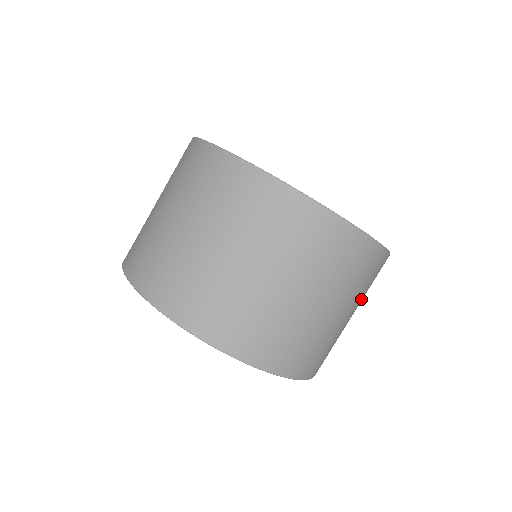
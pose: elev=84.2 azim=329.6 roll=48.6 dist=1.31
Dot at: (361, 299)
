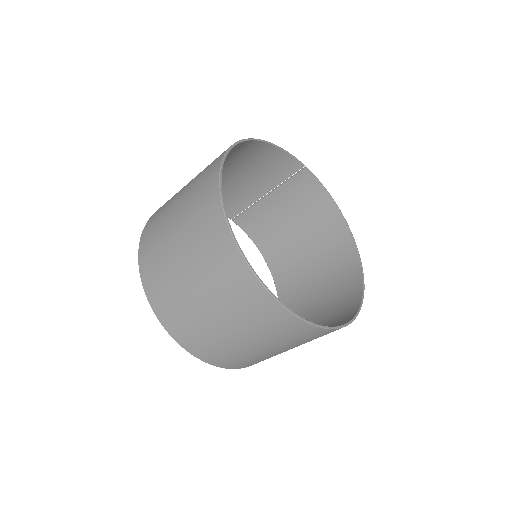
Dot at: (291, 345)
